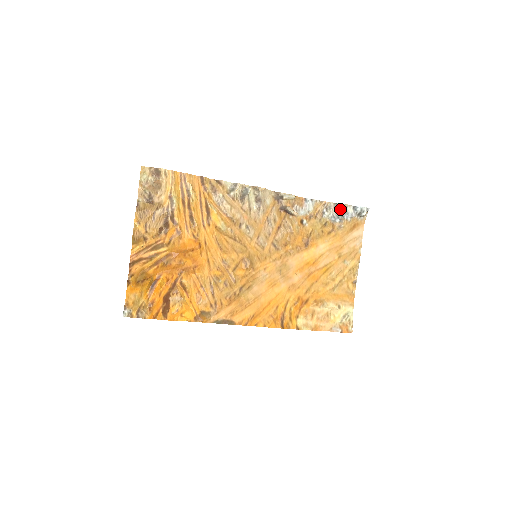
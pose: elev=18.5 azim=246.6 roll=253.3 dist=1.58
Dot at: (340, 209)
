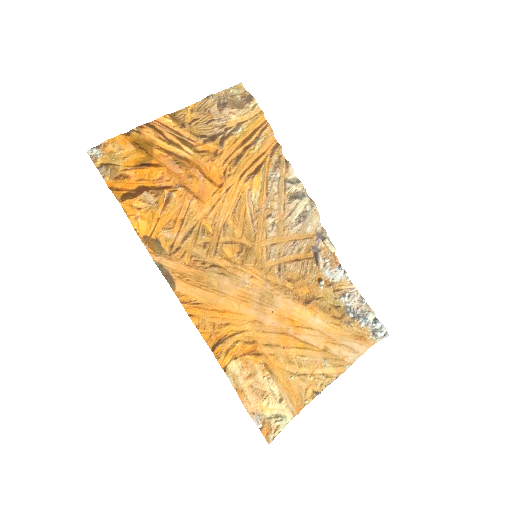
Dot at: (362, 308)
